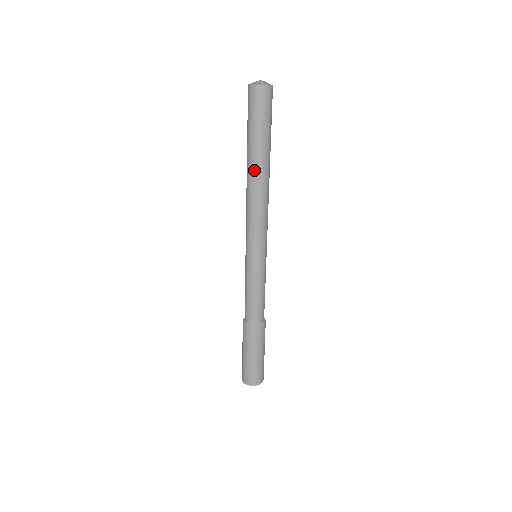
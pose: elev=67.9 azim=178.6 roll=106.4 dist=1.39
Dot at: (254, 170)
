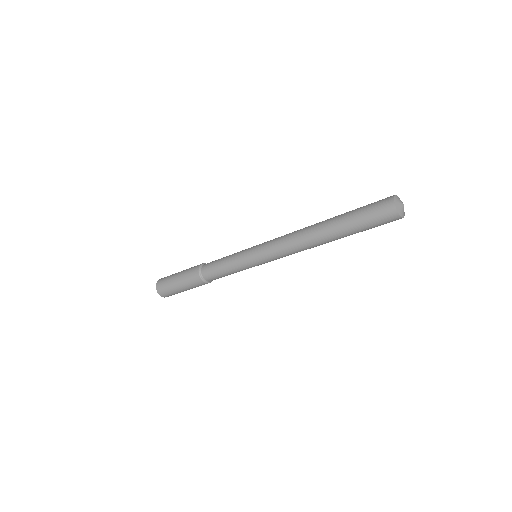
Dot at: (326, 239)
